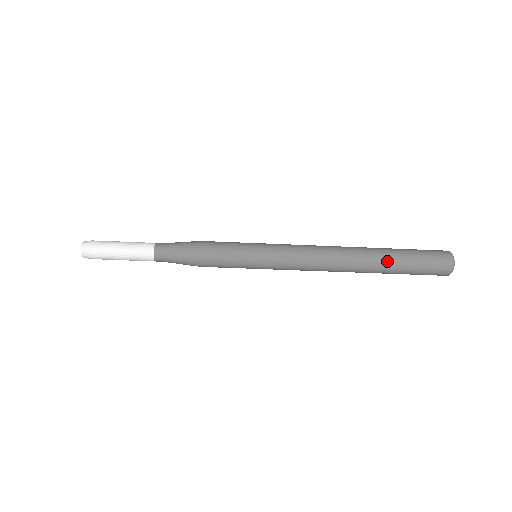
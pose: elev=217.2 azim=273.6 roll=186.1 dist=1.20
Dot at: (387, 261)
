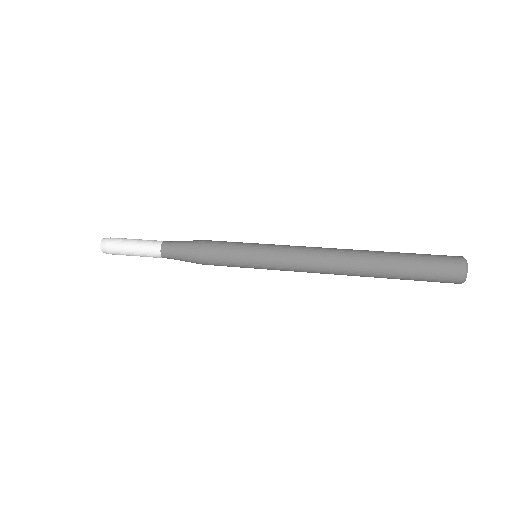
Dot at: occluded
